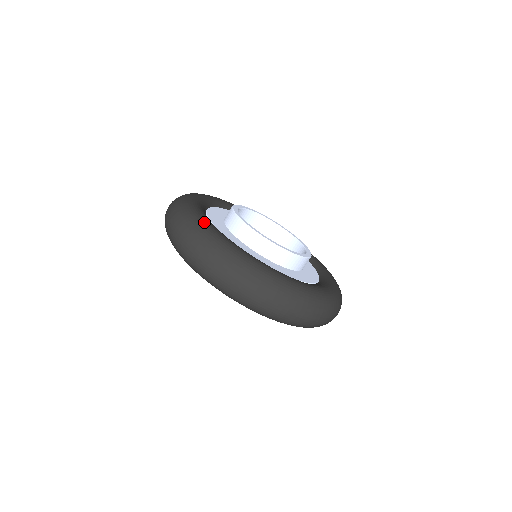
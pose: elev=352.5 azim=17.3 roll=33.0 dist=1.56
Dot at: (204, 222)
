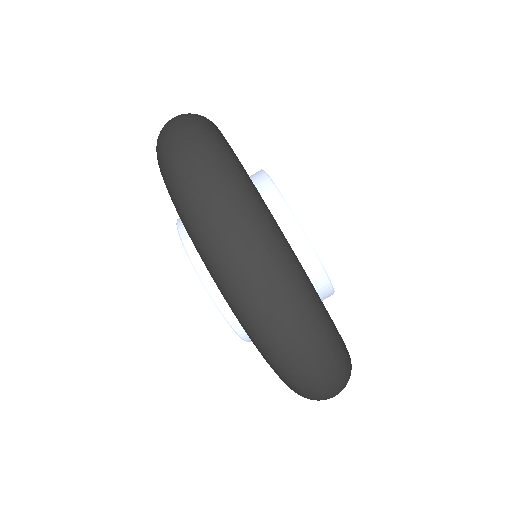
Dot at: (259, 194)
